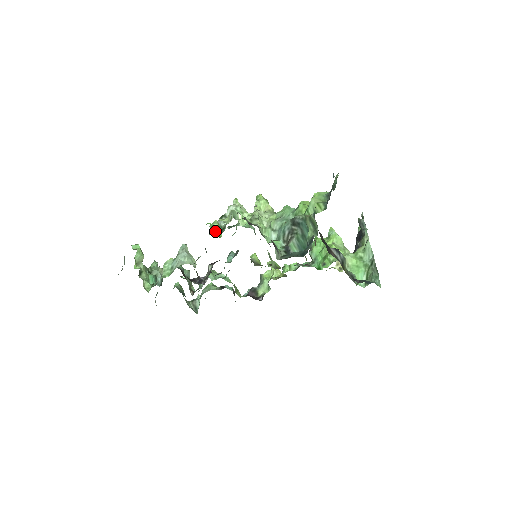
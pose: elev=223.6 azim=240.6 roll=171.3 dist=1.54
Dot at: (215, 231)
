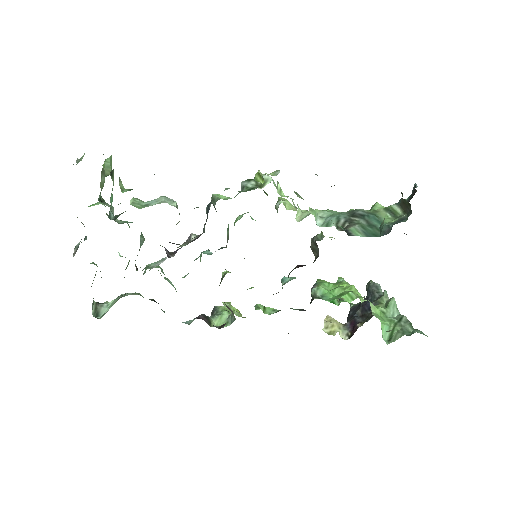
Dot at: occluded
